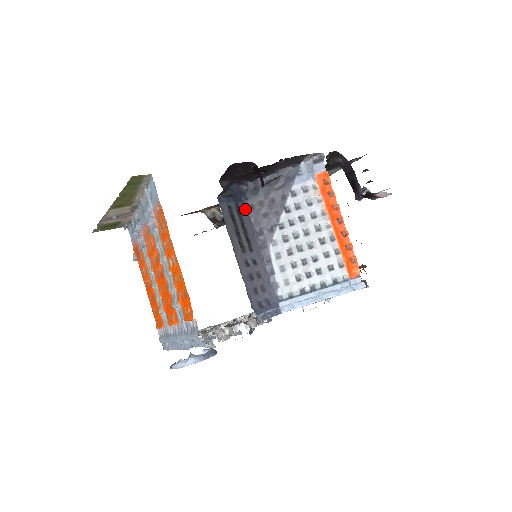
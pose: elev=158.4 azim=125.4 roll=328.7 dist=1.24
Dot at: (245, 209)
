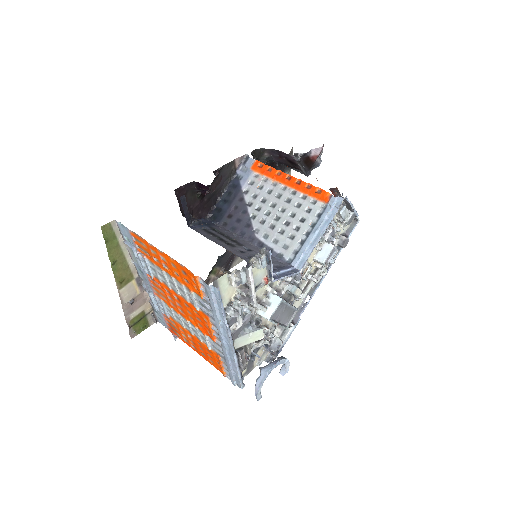
Dot at: (221, 228)
